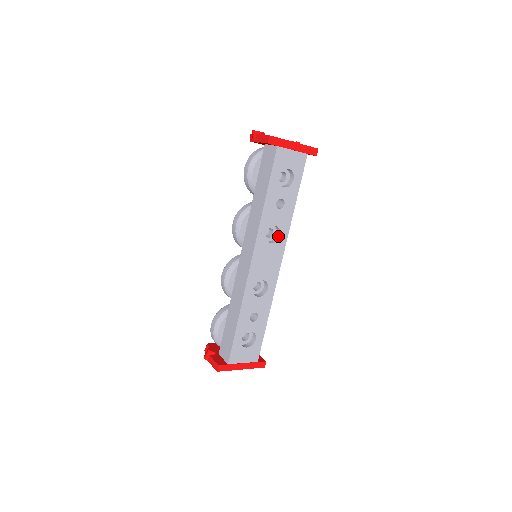
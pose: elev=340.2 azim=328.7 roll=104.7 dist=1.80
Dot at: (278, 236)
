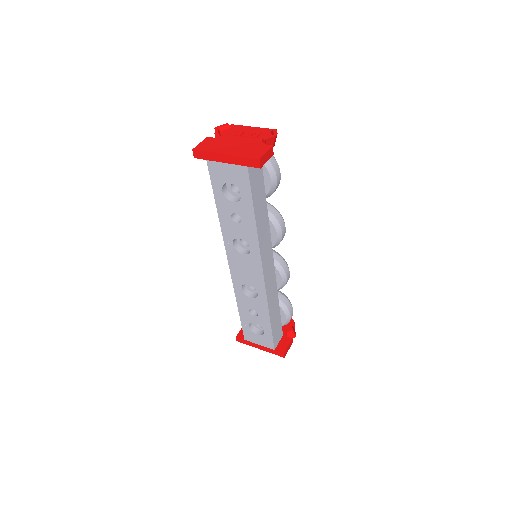
Dot at: (251, 248)
